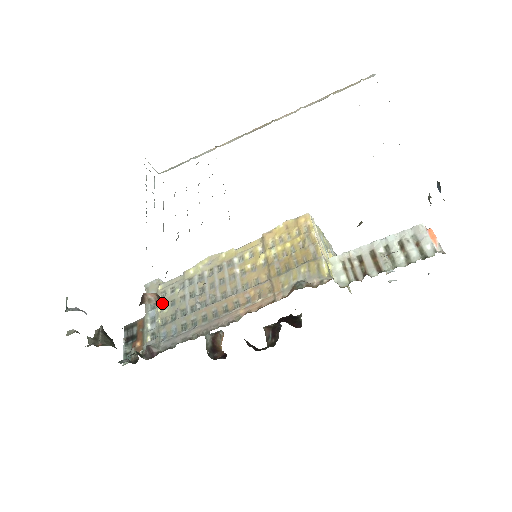
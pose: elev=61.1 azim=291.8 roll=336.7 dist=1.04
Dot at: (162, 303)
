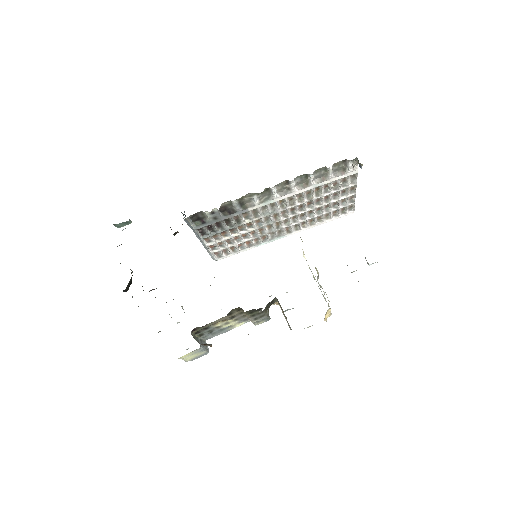
Dot at: occluded
